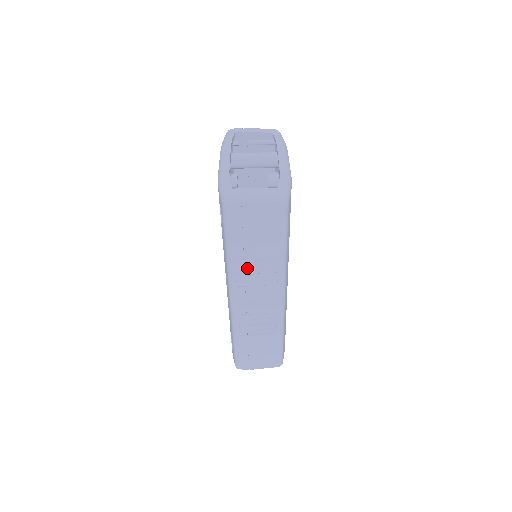
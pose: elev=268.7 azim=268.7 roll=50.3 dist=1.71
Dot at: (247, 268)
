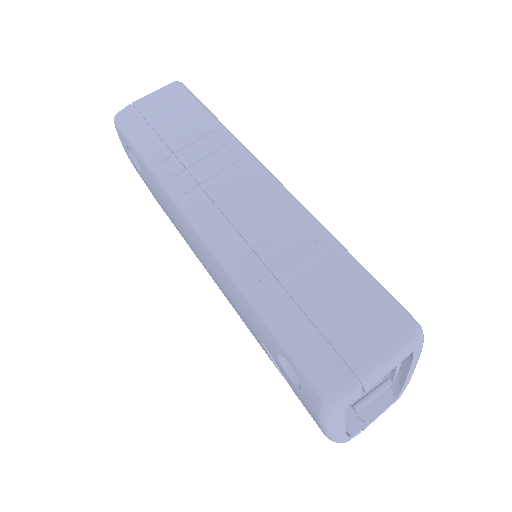
Dot at: (182, 160)
